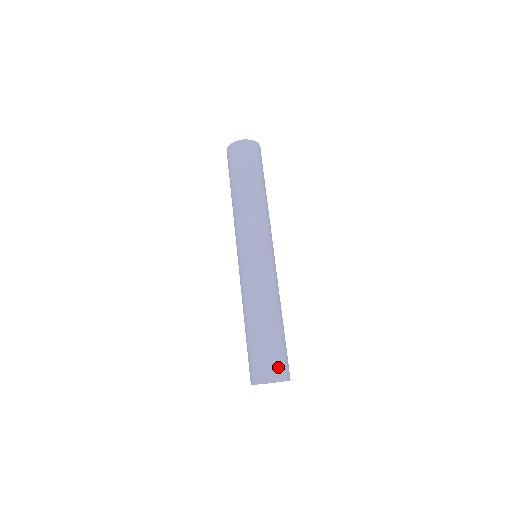
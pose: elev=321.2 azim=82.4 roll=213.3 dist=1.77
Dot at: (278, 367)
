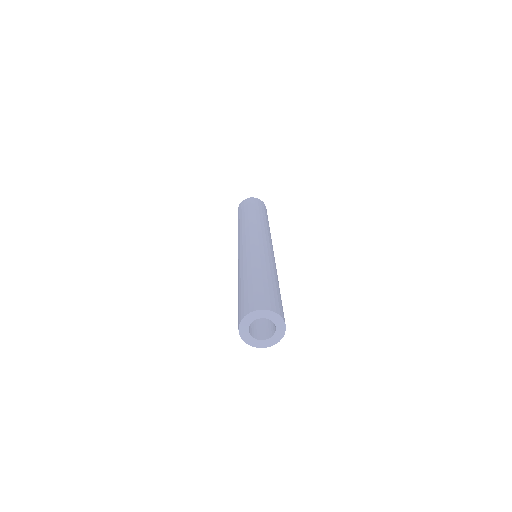
Dot at: (270, 302)
